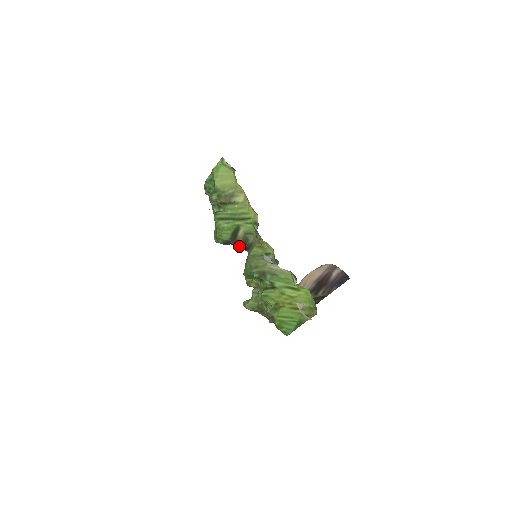
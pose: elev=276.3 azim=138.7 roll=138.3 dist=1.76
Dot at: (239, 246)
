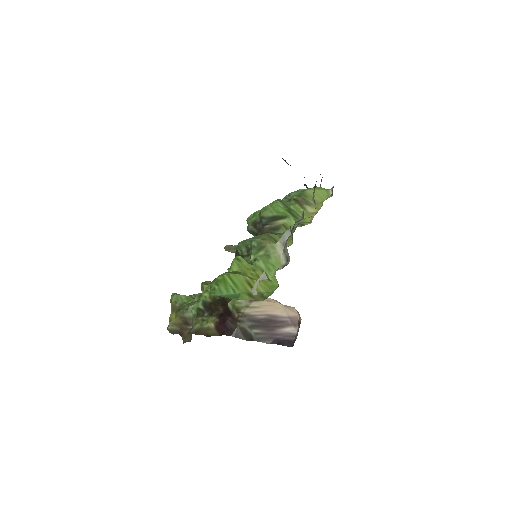
Dot at: (265, 228)
